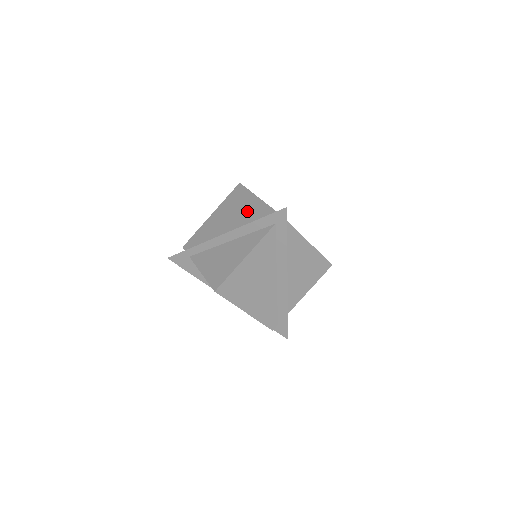
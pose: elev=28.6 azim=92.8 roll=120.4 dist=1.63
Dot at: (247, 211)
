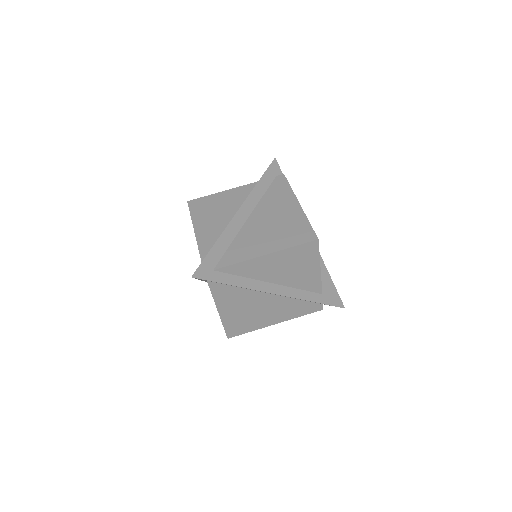
Dot at: occluded
